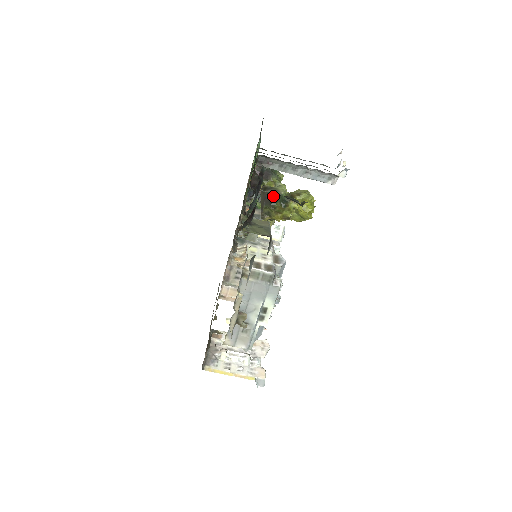
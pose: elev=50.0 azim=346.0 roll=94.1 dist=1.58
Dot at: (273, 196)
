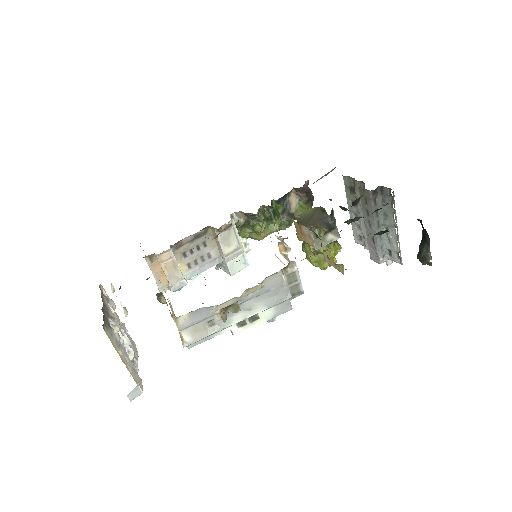
Dot at: (333, 224)
